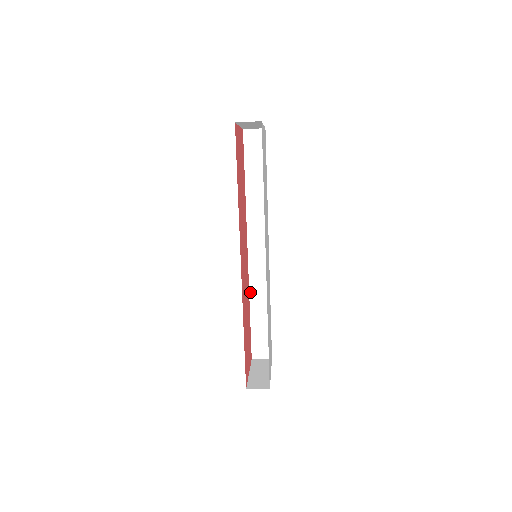
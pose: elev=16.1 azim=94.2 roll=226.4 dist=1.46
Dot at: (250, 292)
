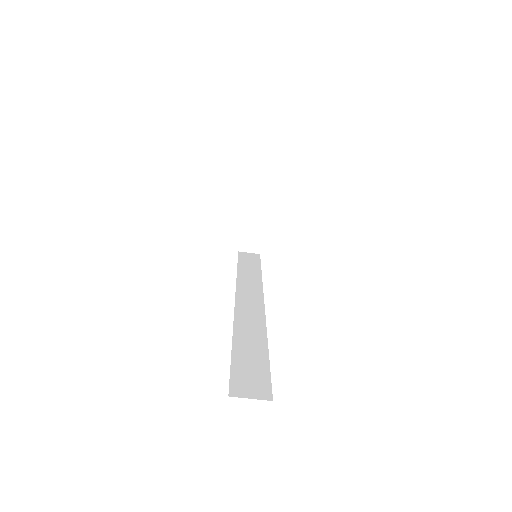
Dot at: (234, 326)
